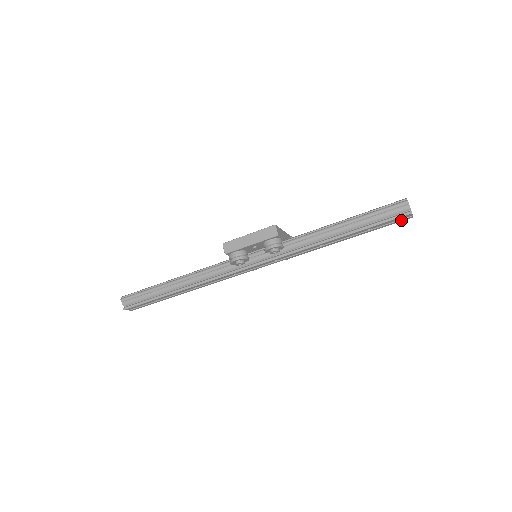
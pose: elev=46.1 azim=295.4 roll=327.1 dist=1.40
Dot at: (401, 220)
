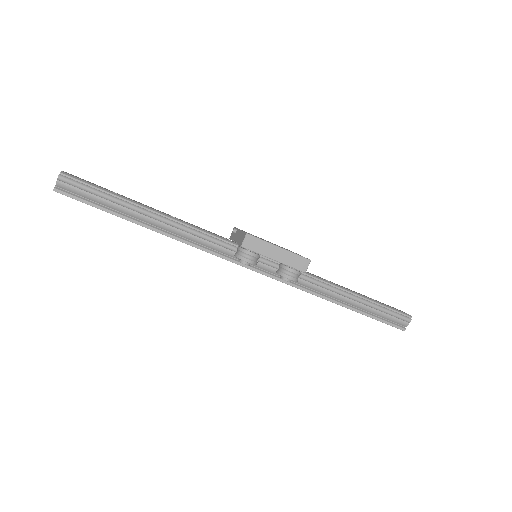
Dot at: occluded
